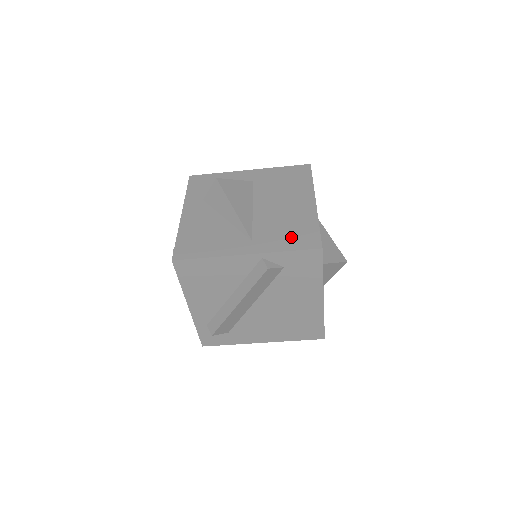
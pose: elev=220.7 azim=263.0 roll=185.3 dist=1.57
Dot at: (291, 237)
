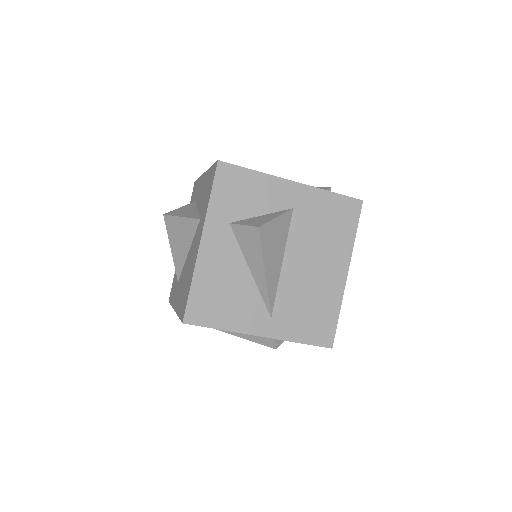
Dot at: (309, 324)
